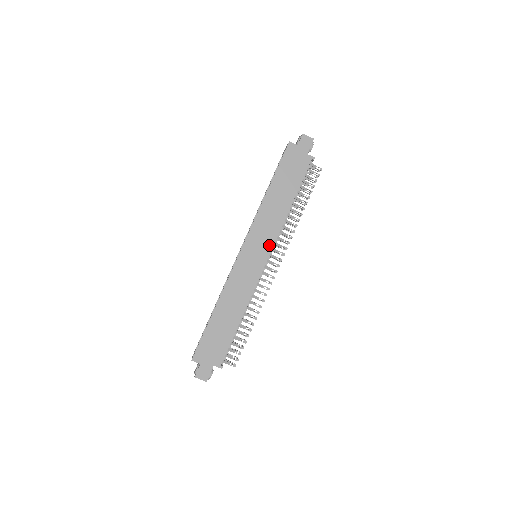
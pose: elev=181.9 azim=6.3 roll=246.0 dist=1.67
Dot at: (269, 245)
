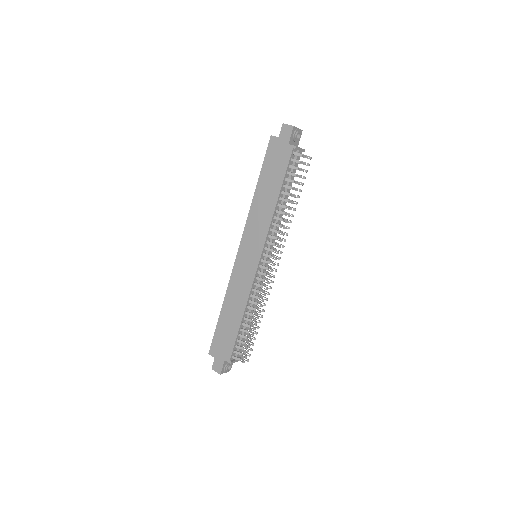
Dot at: (260, 245)
